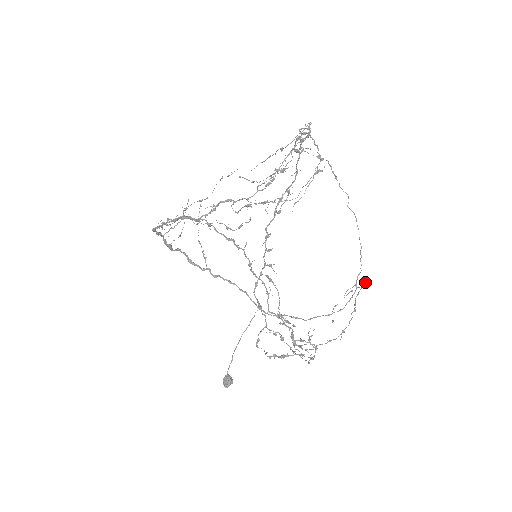
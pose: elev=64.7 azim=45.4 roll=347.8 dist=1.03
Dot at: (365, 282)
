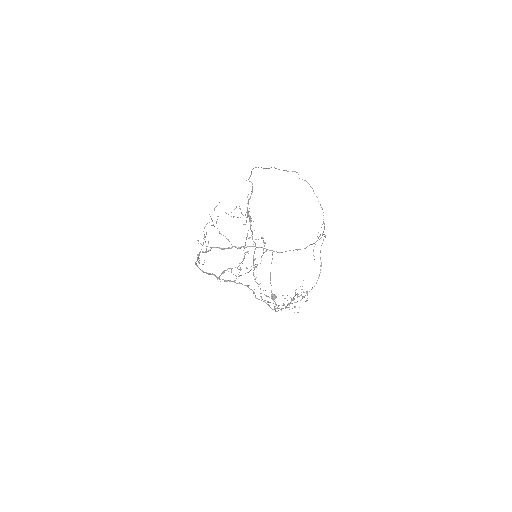
Dot at: occluded
